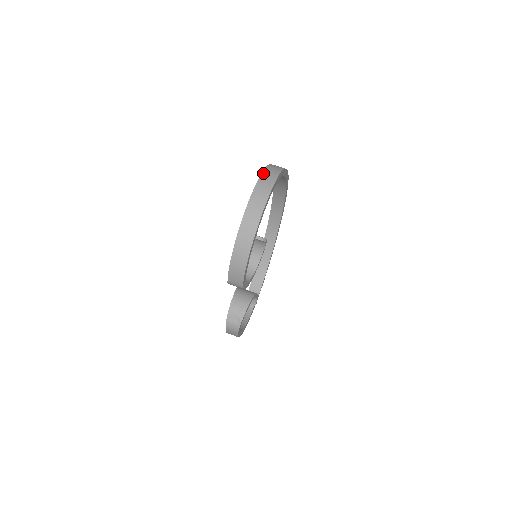
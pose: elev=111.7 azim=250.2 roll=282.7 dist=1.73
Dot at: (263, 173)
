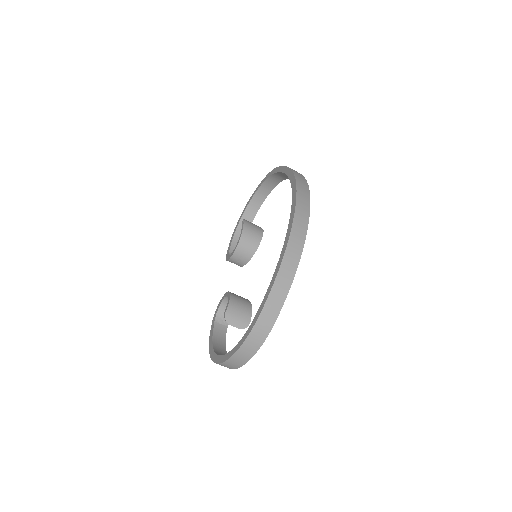
Dot at: (241, 349)
